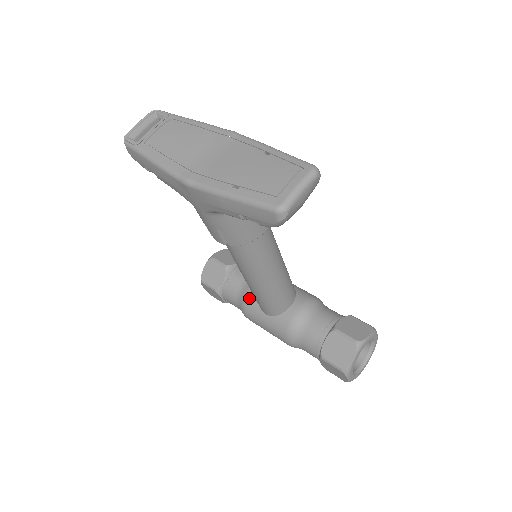
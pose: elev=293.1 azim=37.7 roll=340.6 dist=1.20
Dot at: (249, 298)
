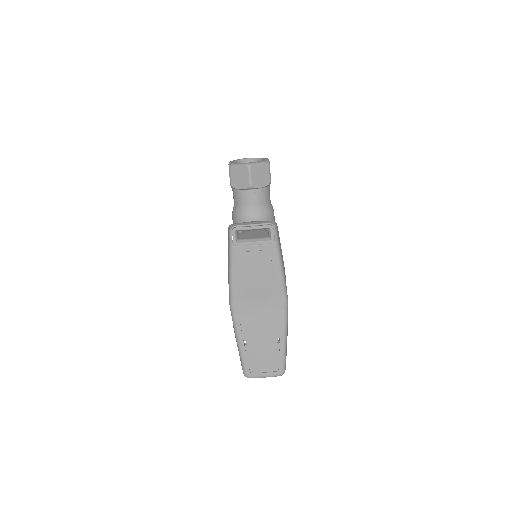
Dot at: (242, 221)
